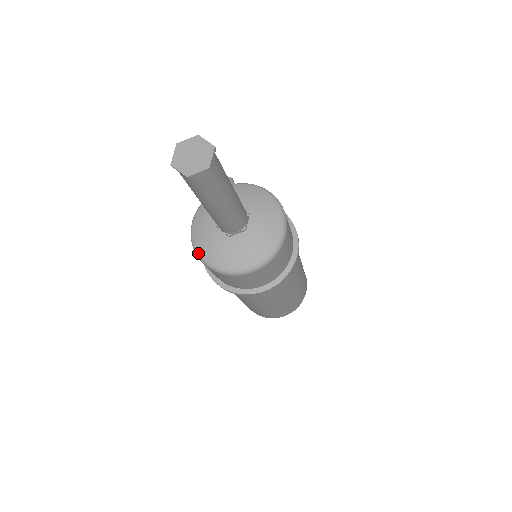
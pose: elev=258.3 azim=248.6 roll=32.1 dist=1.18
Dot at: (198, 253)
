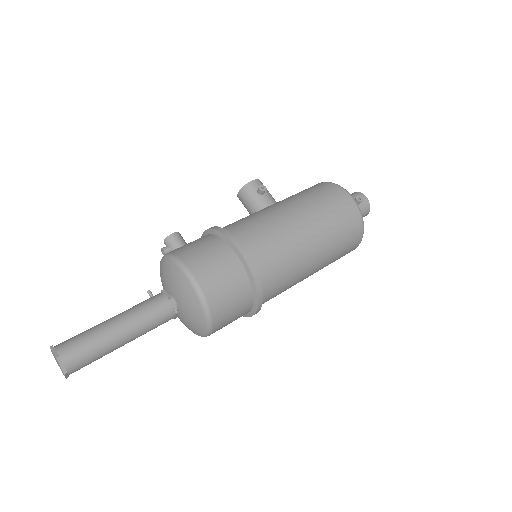
Dot at: occluded
